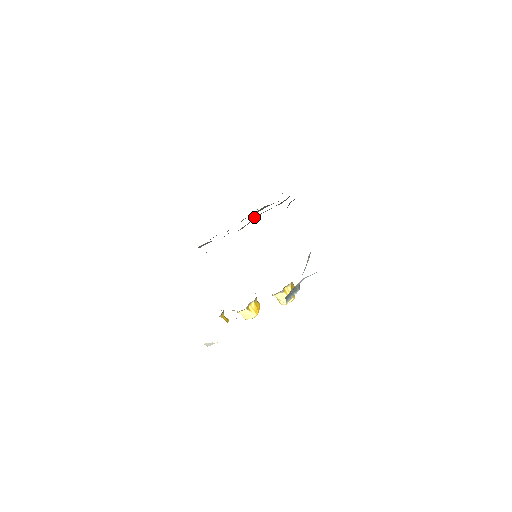
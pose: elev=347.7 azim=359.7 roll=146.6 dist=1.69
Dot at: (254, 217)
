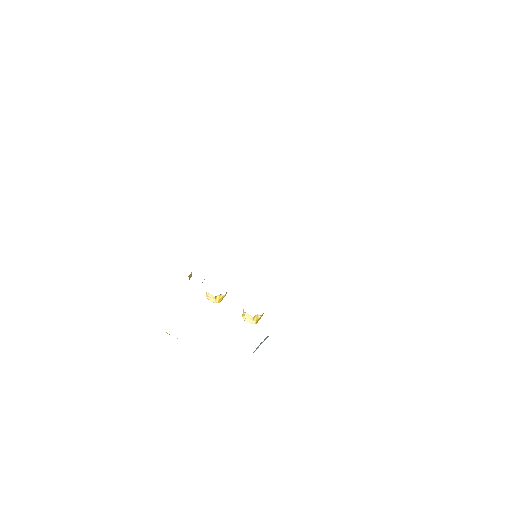
Dot at: occluded
